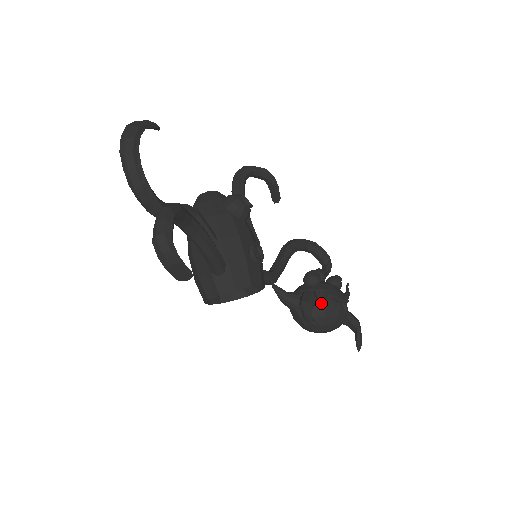
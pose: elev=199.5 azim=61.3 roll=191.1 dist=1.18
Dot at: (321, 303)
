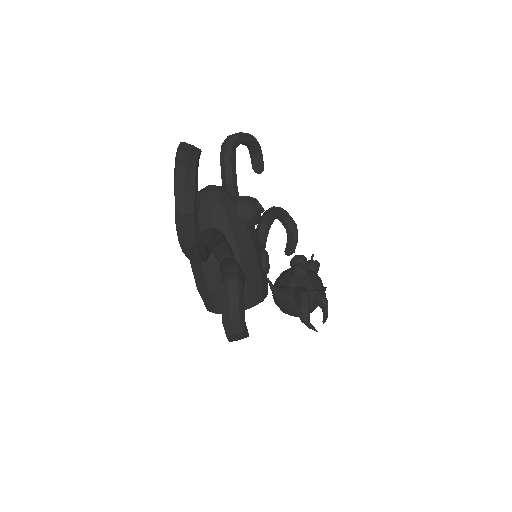
Dot at: occluded
